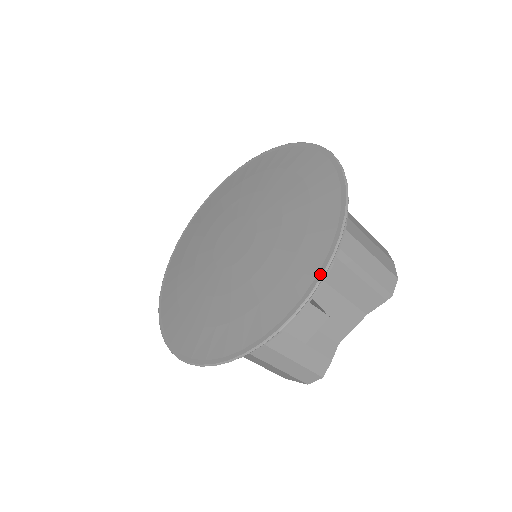
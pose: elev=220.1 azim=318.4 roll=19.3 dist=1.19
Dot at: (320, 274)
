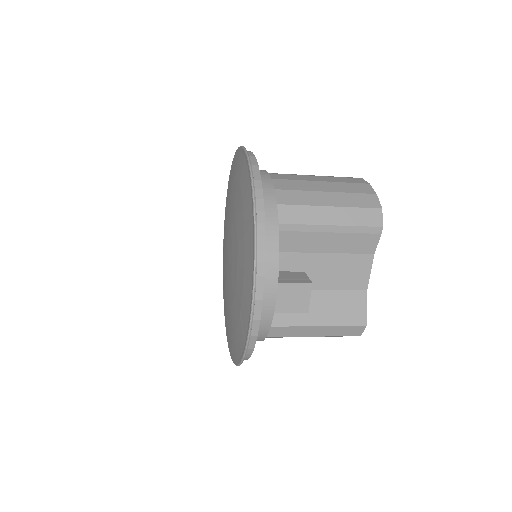
Dot at: (253, 266)
